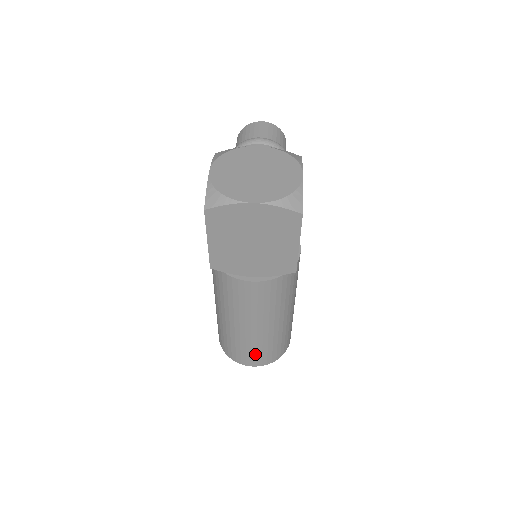
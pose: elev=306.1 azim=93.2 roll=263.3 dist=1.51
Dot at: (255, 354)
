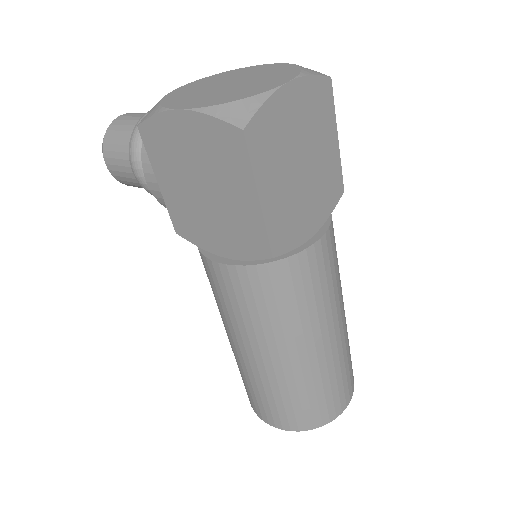
Dot at: (345, 379)
